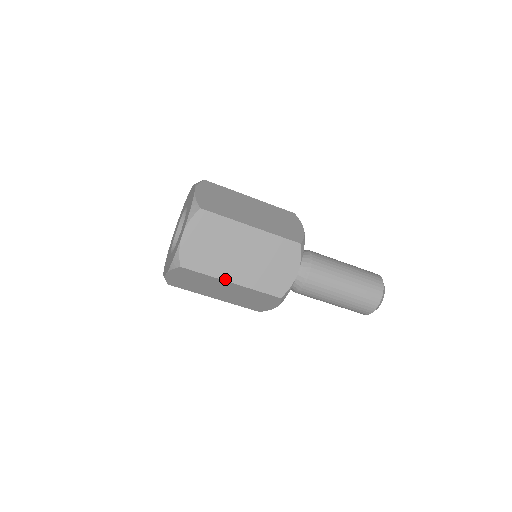
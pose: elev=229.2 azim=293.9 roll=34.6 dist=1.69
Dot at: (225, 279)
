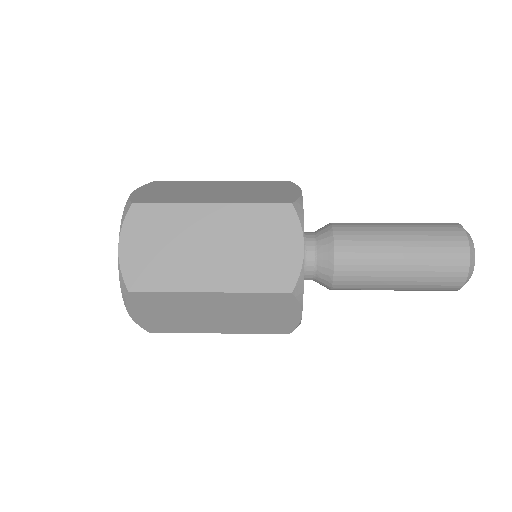
Dot at: (208, 332)
